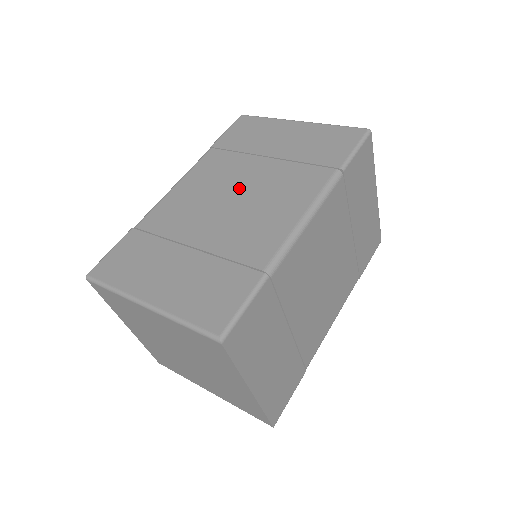
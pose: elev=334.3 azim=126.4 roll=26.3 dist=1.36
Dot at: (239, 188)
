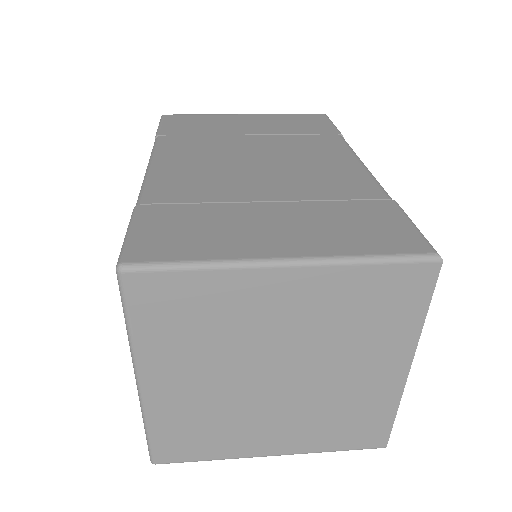
Dot at: (252, 155)
